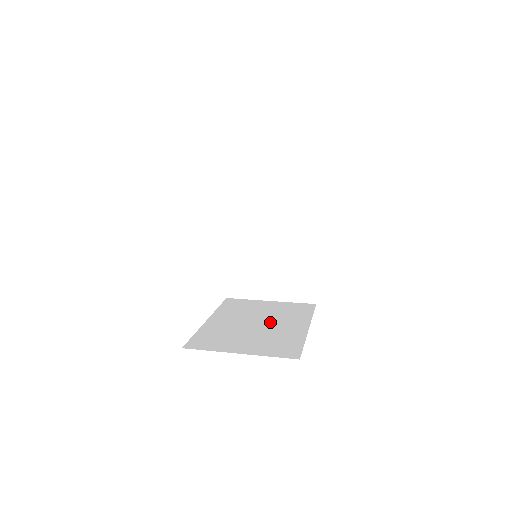
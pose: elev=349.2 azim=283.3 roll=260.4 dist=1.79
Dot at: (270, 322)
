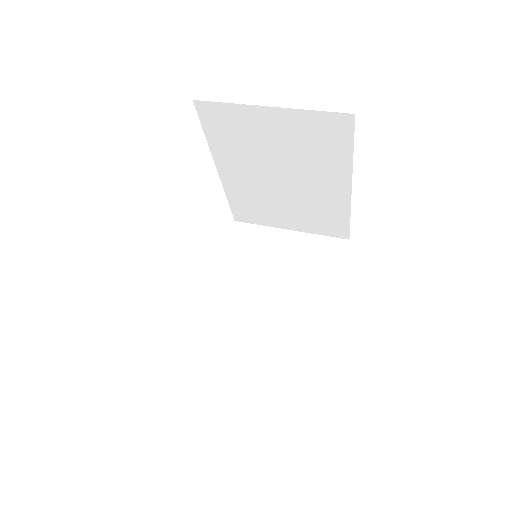
Dot at: (285, 295)
